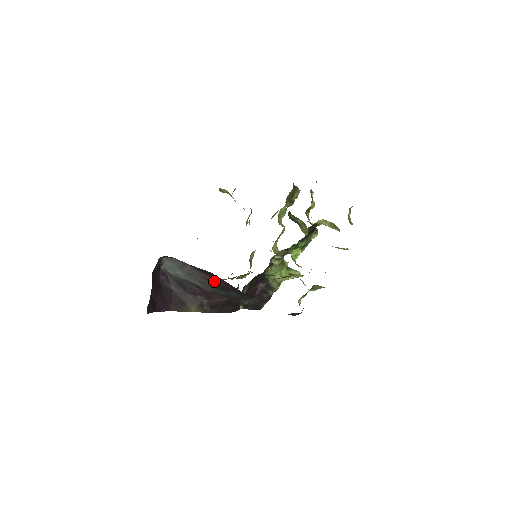
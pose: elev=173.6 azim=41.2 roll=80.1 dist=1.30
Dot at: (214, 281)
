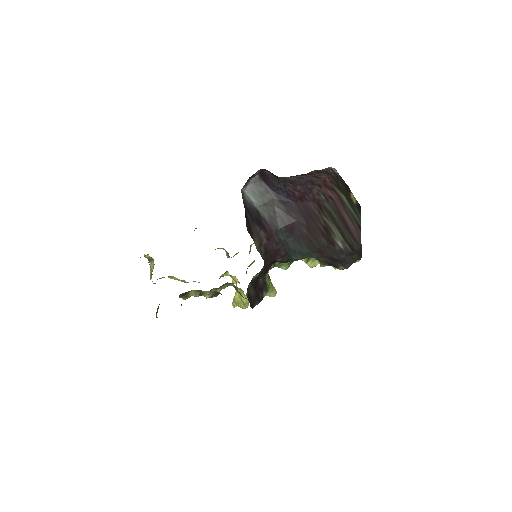
Dot at: (286, 217)
